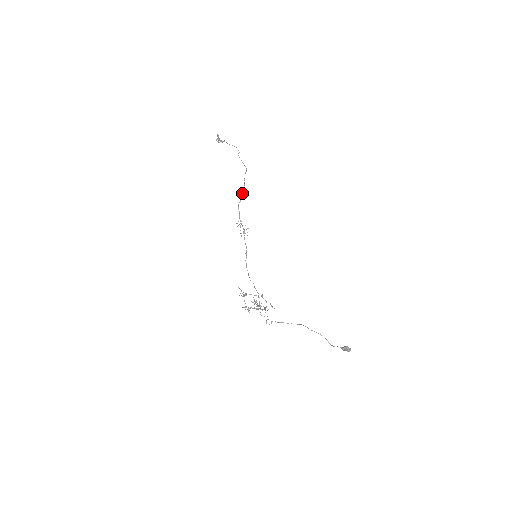
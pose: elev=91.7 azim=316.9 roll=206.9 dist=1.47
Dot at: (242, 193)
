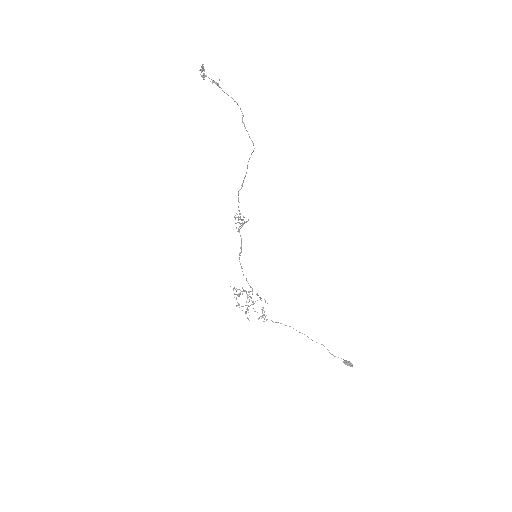
Dot at: (244, 178)
